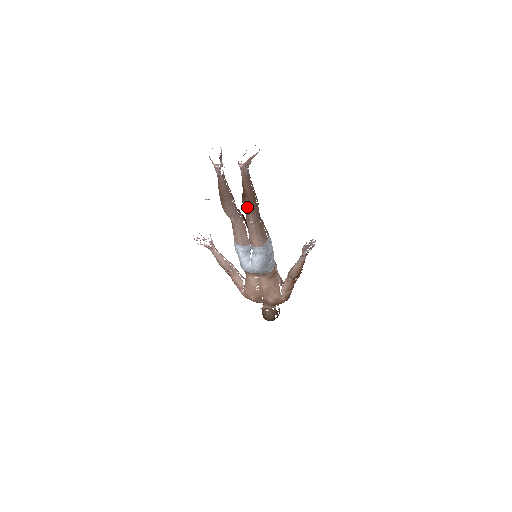
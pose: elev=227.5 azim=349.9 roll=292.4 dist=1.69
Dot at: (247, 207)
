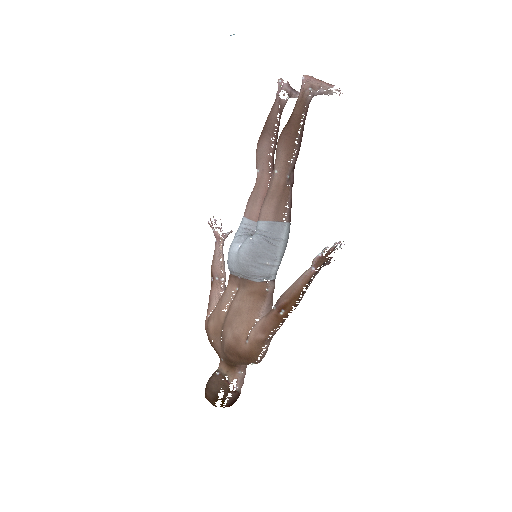
Dot at: (281, 138)
